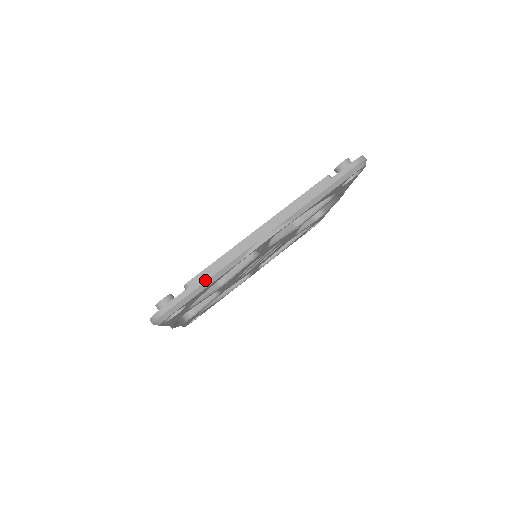
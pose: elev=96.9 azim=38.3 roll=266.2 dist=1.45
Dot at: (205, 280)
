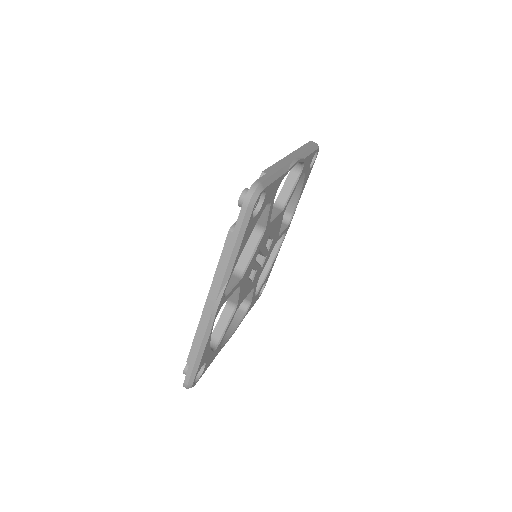
Dot at: (196, 356)
